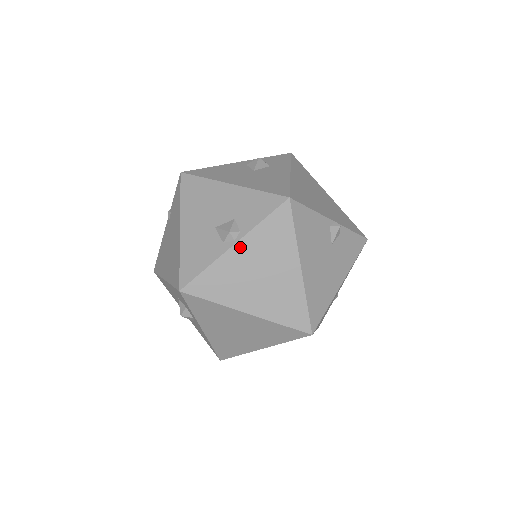
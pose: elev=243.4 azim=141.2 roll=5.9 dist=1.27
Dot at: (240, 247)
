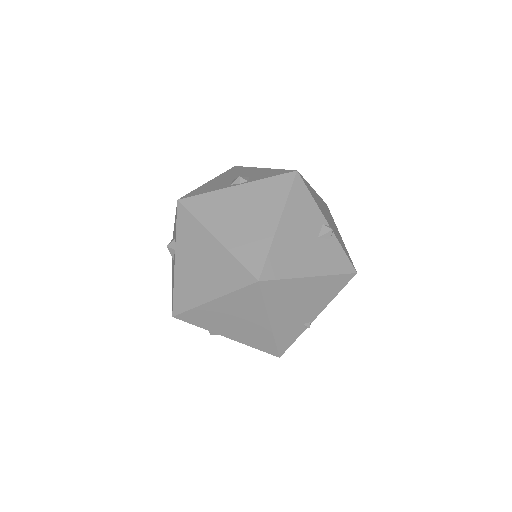
Dot at: (241, 188)
